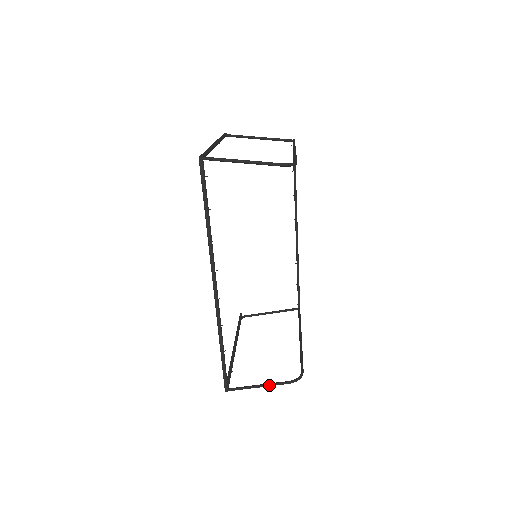
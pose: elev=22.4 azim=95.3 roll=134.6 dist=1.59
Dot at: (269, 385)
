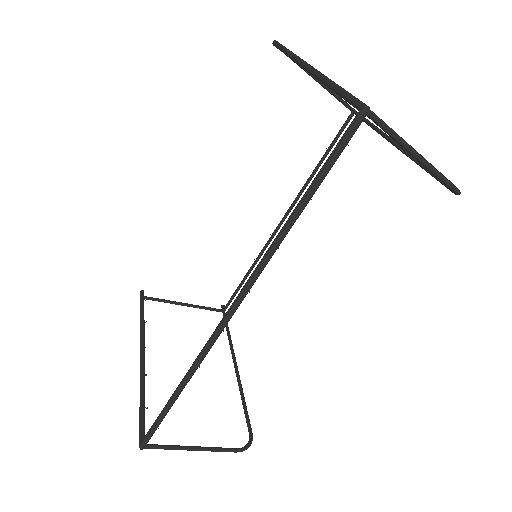
Dot at: (209, 450)
